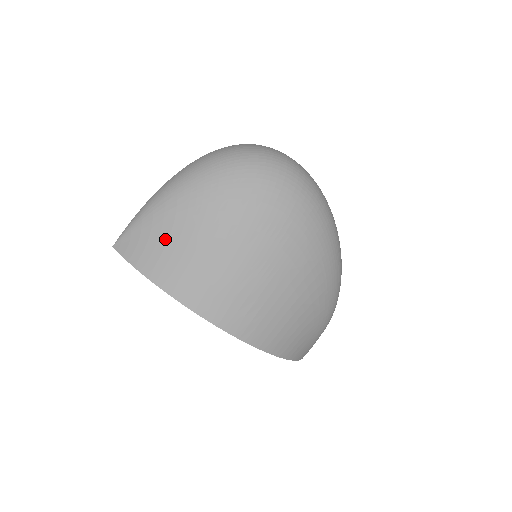
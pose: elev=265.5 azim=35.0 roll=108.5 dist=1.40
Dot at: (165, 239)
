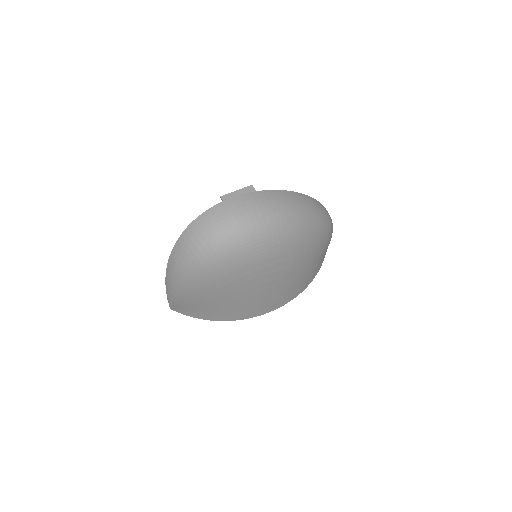
Dot at: (199, 307)
